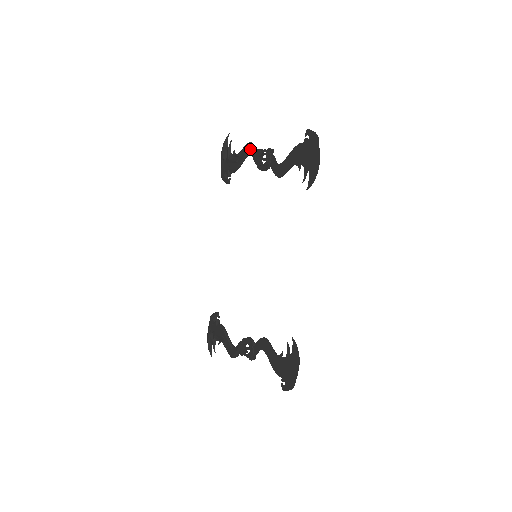
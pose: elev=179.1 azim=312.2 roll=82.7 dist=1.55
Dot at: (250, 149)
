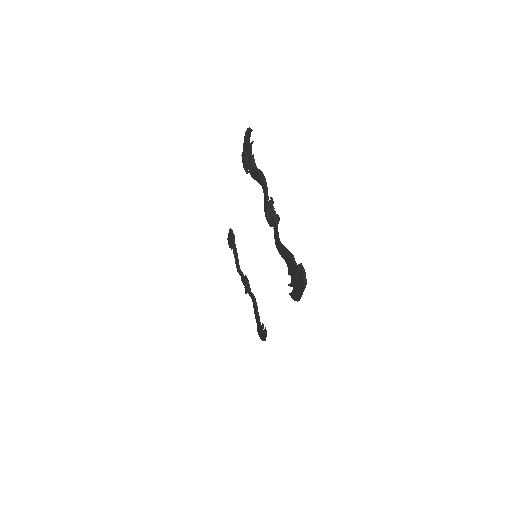
Dot at: (262, 187)
